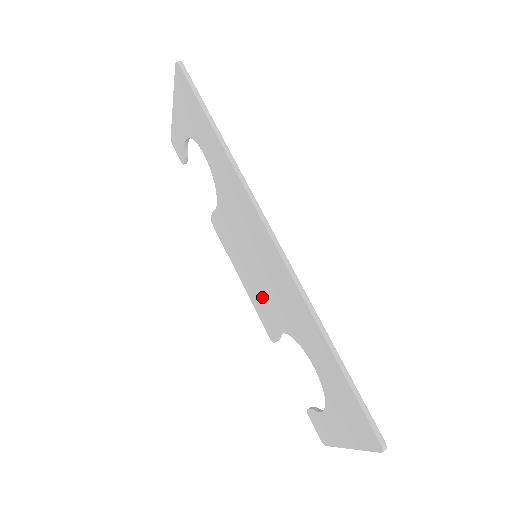
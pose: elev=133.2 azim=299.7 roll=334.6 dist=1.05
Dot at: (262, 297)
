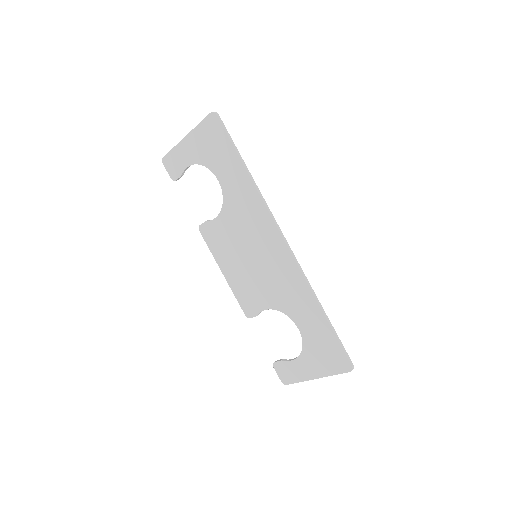
Dot at: (251, 285)
